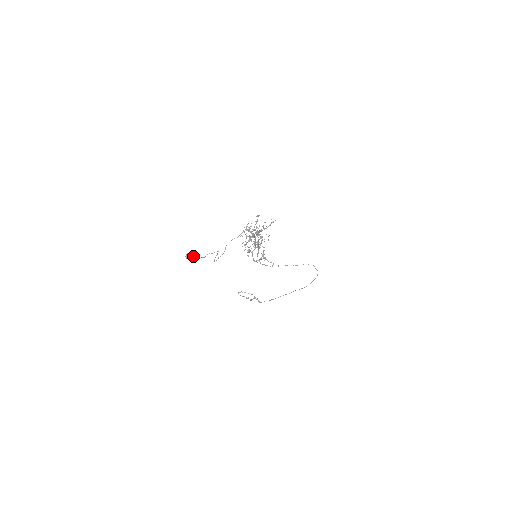
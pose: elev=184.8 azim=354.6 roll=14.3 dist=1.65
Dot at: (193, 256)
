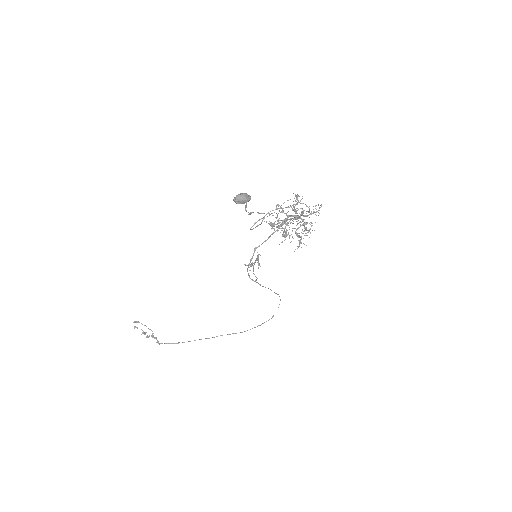
Dot at: (247, 201)
